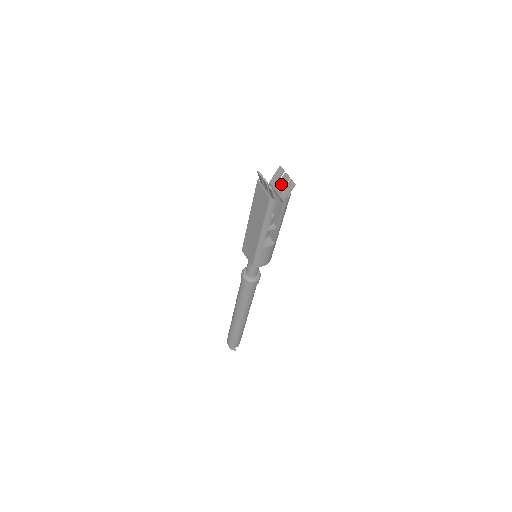
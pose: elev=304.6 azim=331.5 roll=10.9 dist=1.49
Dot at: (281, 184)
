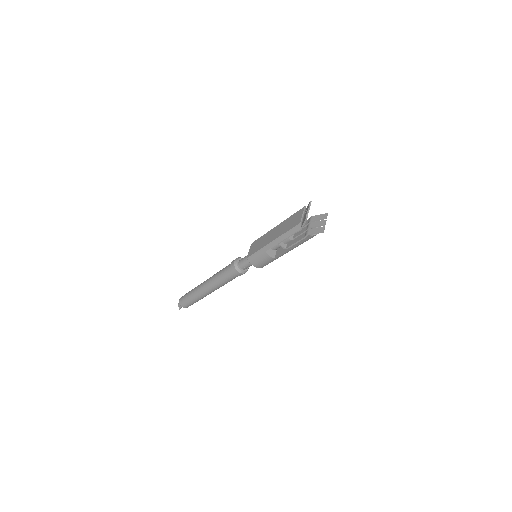
Dot at: (316, 224)
